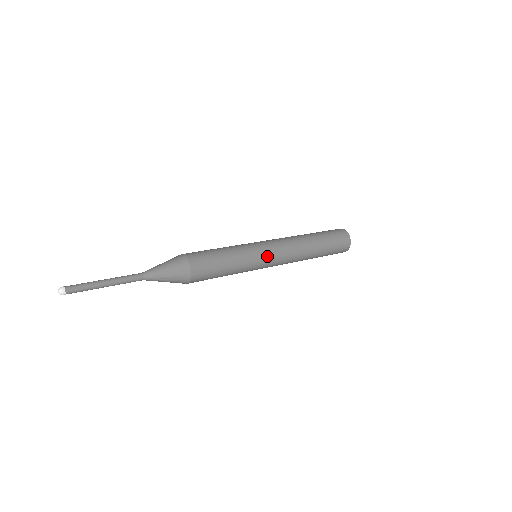
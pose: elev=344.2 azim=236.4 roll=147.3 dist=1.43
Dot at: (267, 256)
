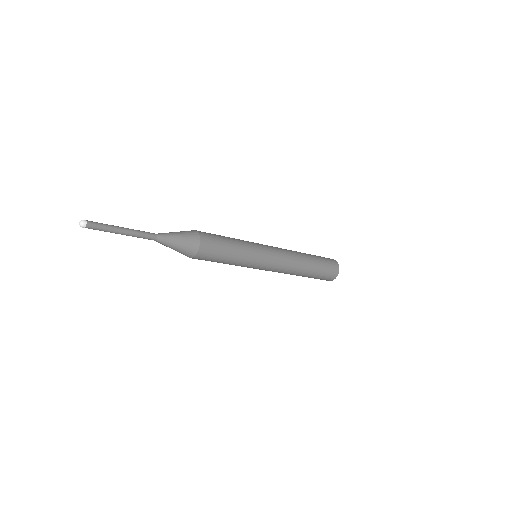
Dot at: (265, 263)
